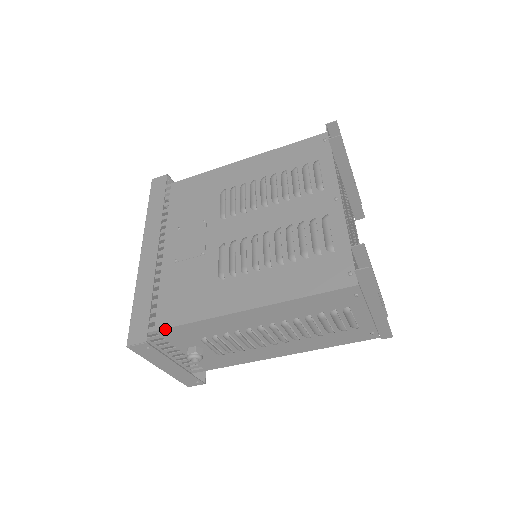
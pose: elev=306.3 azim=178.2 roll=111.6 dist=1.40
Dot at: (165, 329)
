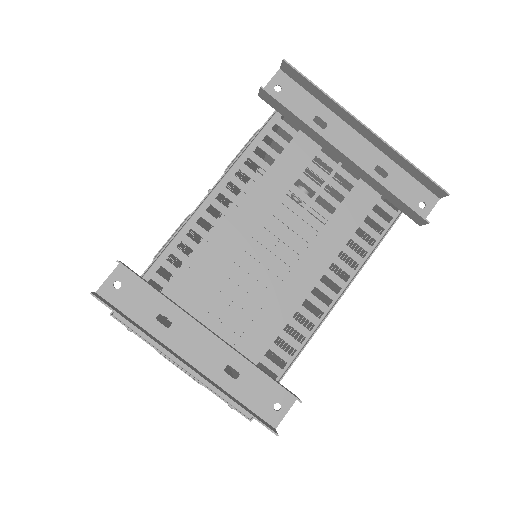
Dot at: occluded
